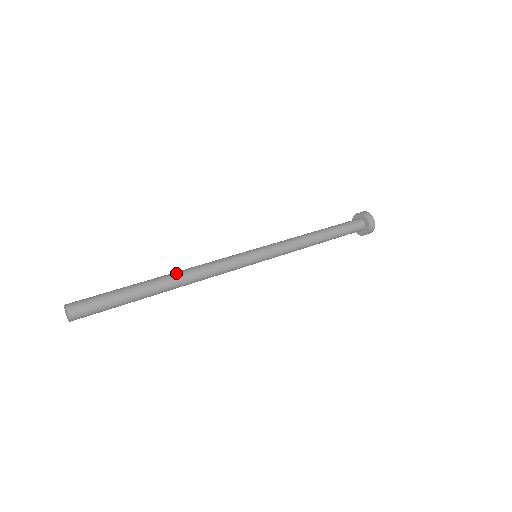
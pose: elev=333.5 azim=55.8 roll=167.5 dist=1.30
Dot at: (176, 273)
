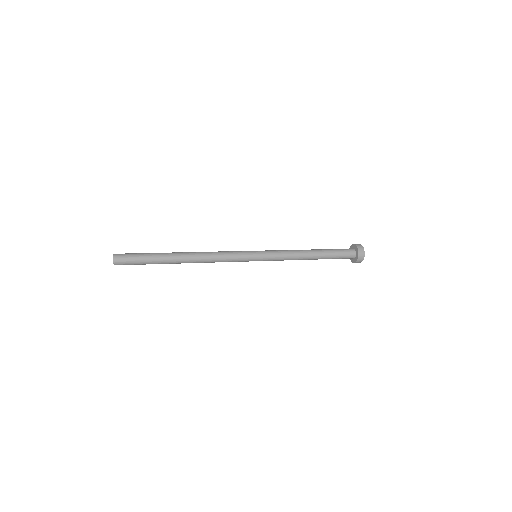
Dot at: (191, 252)
